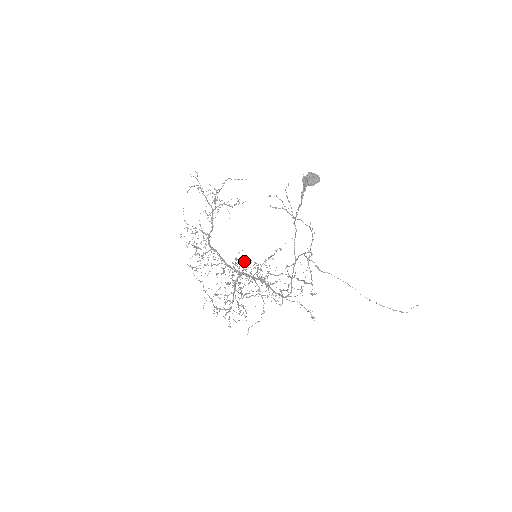
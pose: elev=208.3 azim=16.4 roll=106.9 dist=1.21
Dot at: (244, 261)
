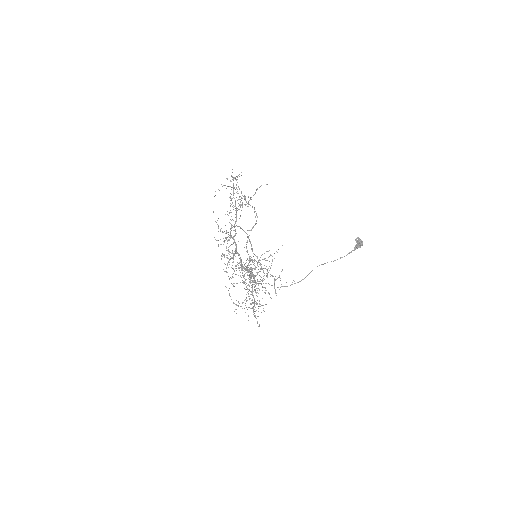
Dot at: (267, 271)
